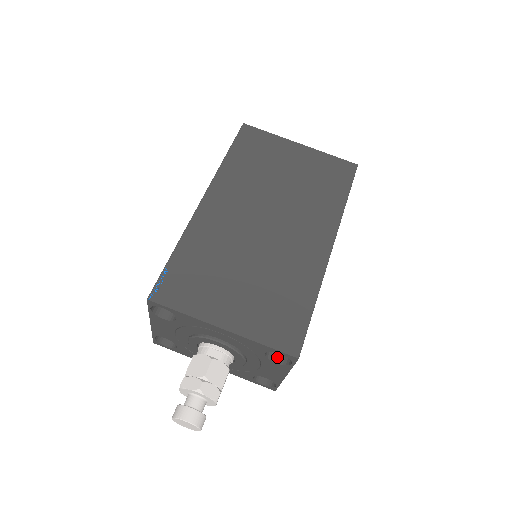
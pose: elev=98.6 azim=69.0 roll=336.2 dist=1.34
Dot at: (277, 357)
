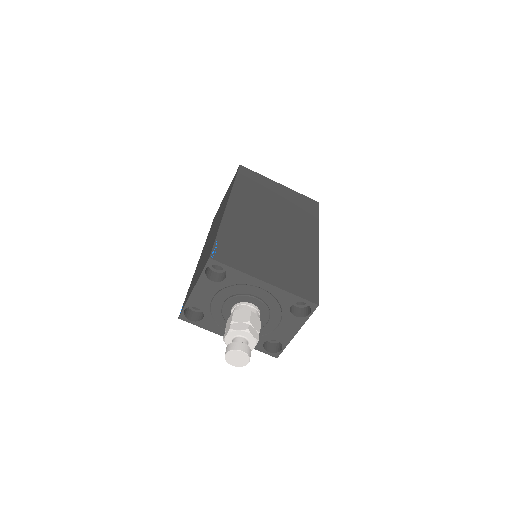
Dot at: (295, 313)
